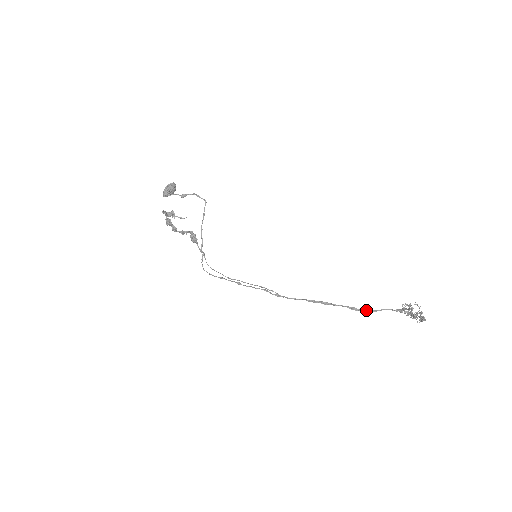
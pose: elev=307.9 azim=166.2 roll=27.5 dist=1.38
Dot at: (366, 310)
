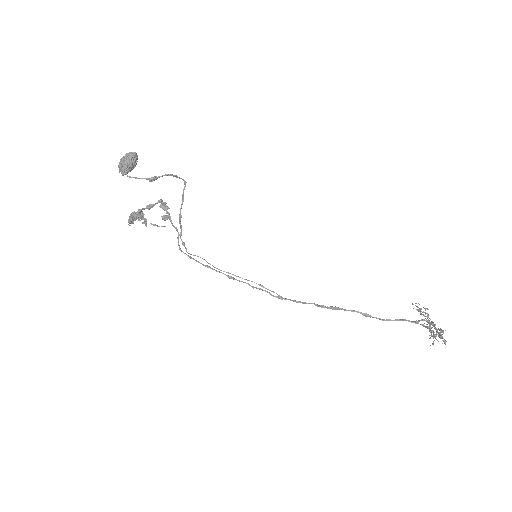
Dot at: (381, 319)
